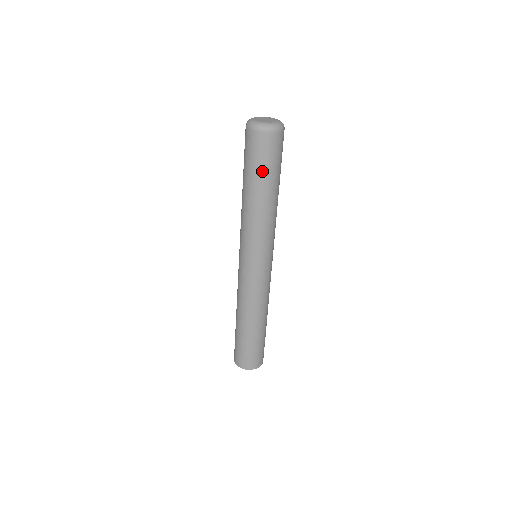
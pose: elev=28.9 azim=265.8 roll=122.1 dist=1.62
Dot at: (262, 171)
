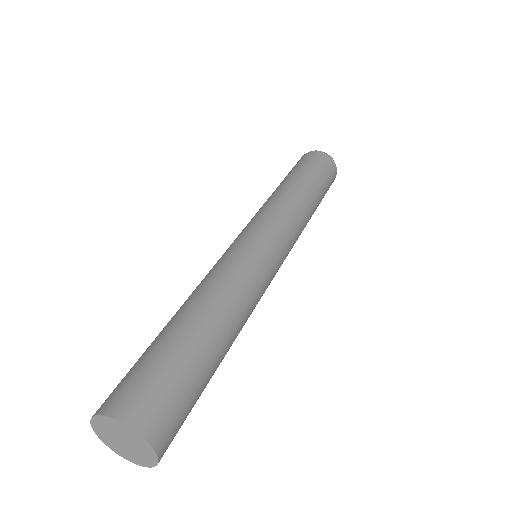
Dot at: (321, 179)
